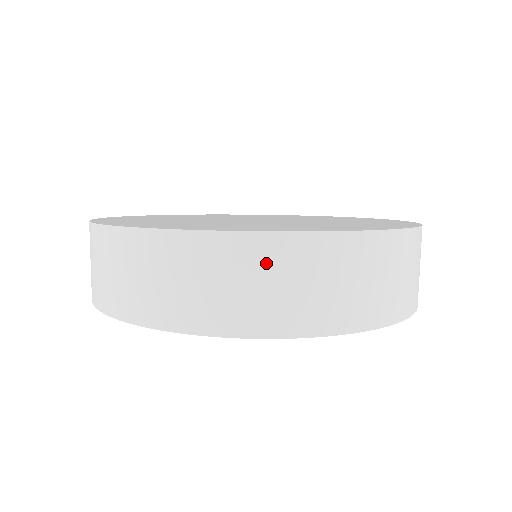
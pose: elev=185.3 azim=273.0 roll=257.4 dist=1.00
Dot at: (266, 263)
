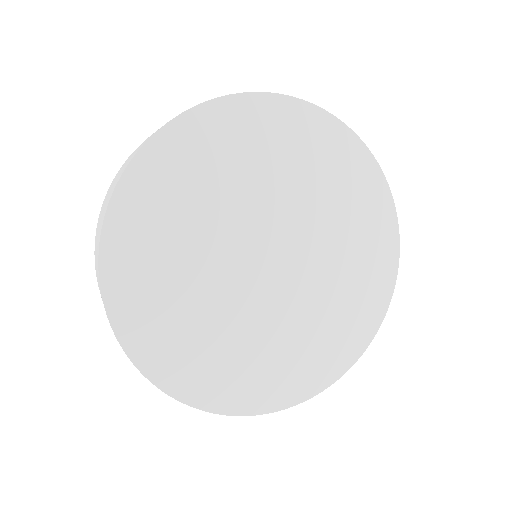
Dot at: occluded
